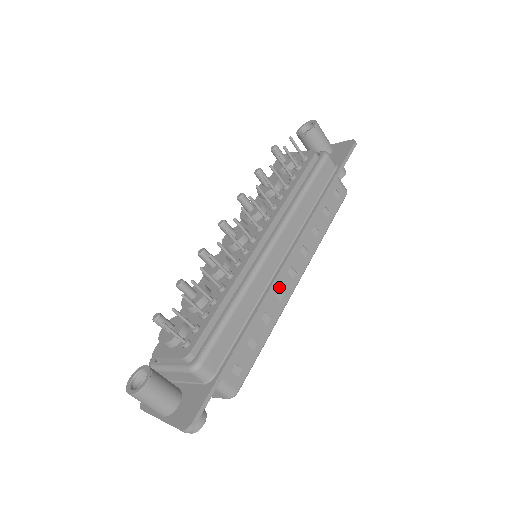
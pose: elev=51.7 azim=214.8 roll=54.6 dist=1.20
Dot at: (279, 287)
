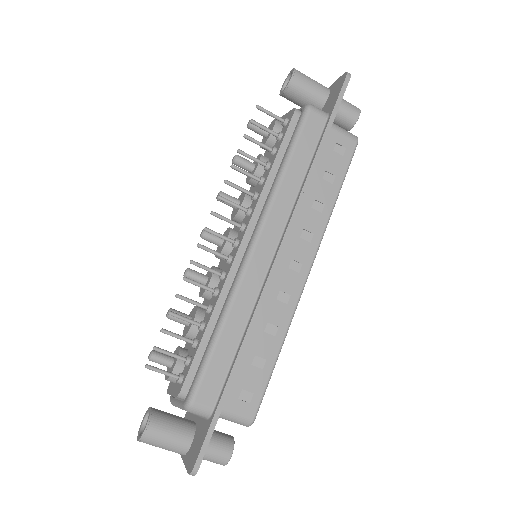
Dot at: (280, 288)
